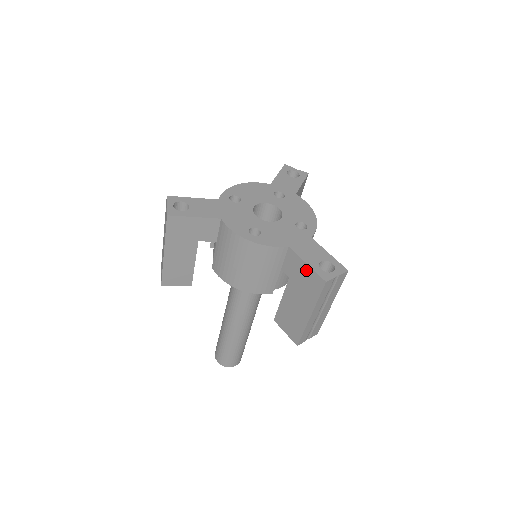
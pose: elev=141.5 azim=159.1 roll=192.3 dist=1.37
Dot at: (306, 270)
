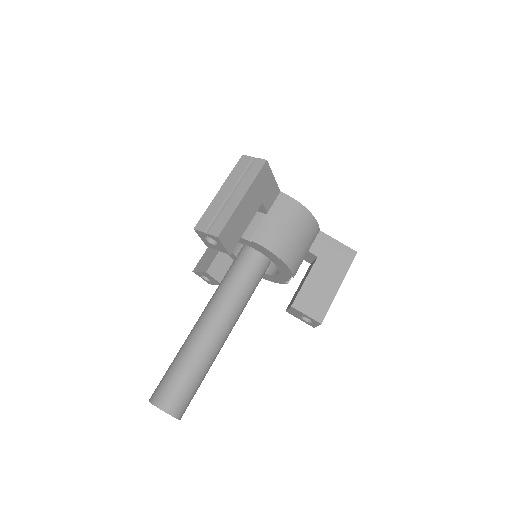
Dot at: (338, 246)
